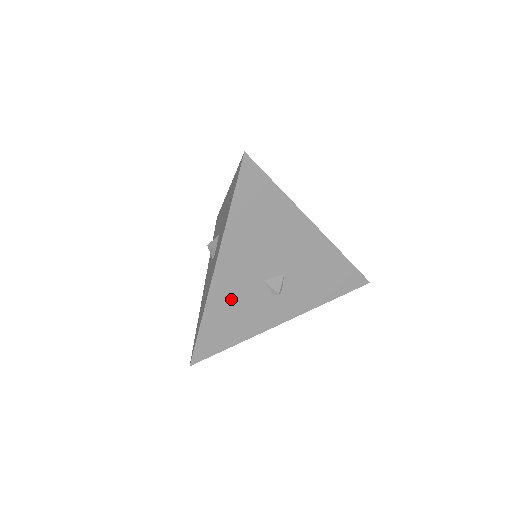
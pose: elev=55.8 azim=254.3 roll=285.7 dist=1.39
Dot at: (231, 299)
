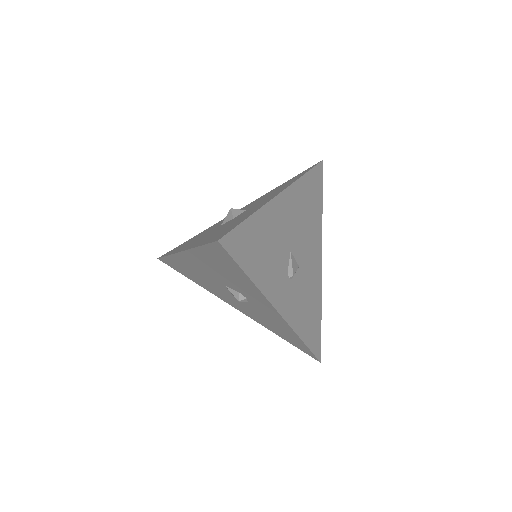
Dot at: (272, 231)
